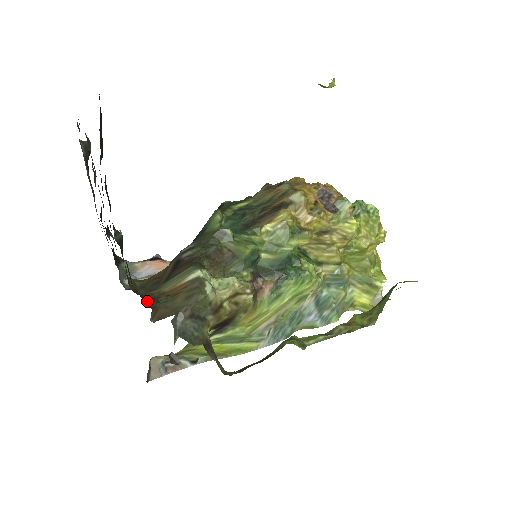
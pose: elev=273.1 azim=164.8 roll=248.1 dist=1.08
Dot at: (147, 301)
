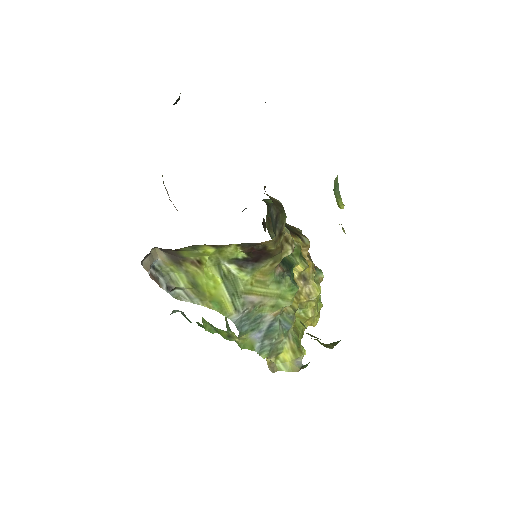
Dot at: occluded
